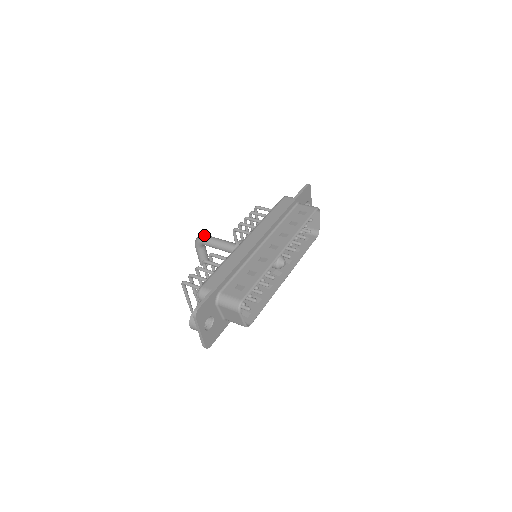
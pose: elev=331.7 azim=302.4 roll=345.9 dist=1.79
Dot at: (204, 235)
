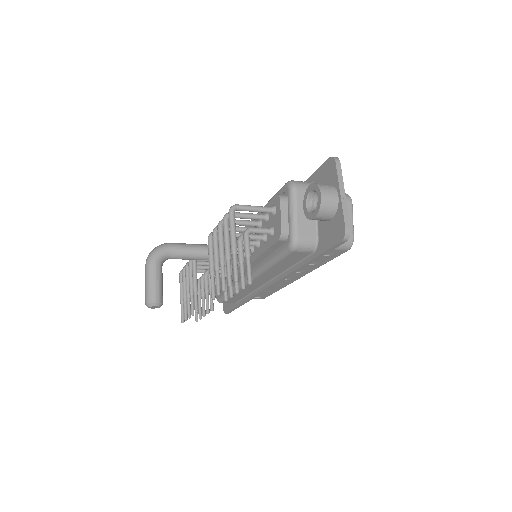
Dot at: (167, 243)
